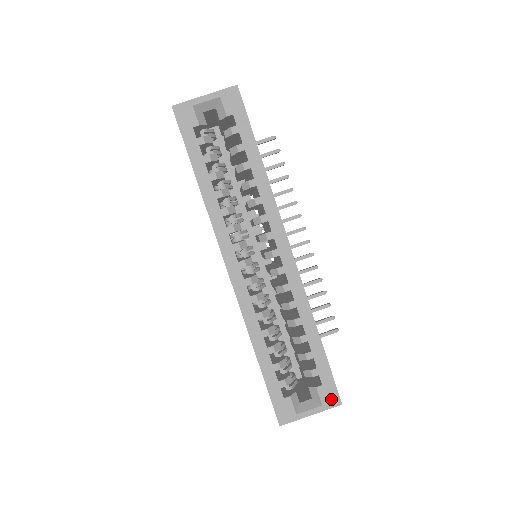
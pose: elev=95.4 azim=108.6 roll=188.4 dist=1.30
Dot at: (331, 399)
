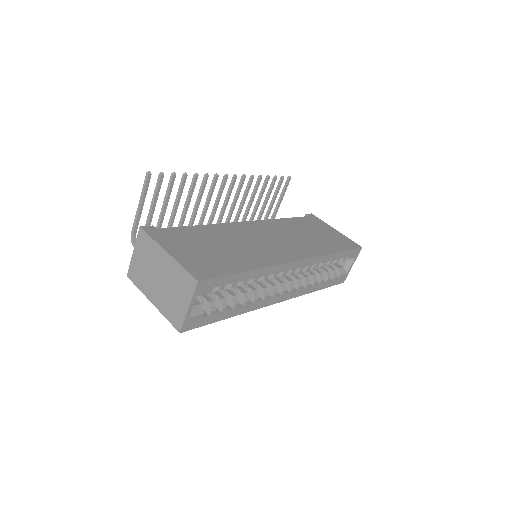
Dot at: (357, 253)
